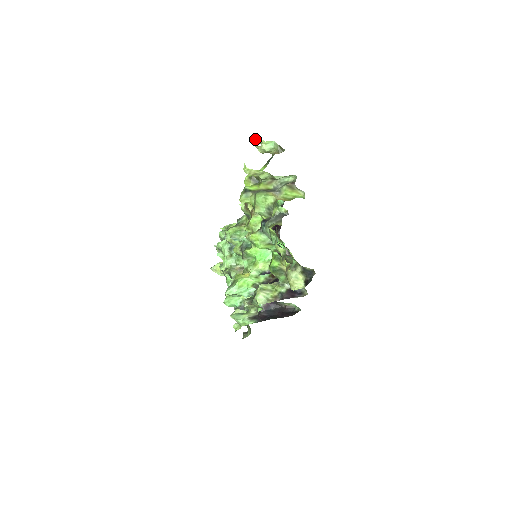
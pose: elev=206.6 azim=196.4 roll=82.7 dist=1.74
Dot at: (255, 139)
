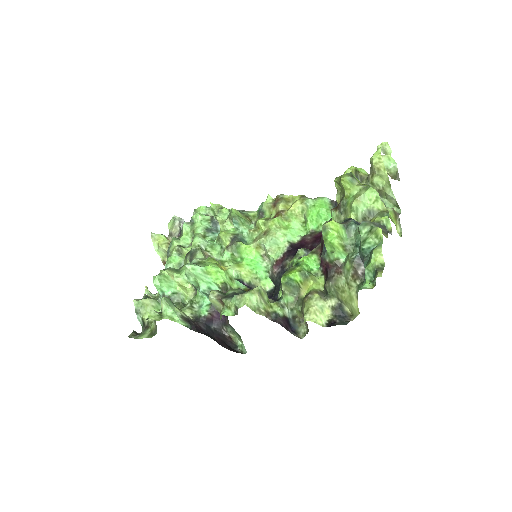
Dot at: (388, 144)
